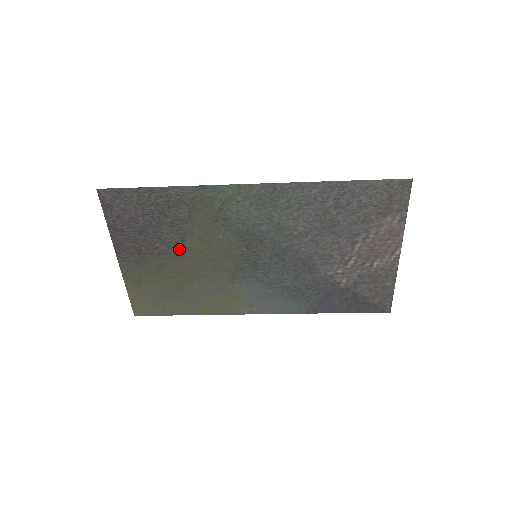
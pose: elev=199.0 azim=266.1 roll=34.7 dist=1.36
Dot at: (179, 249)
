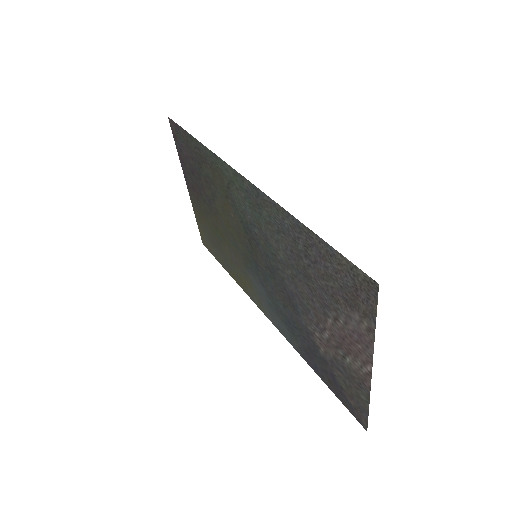
Dot at: (213, 206)
